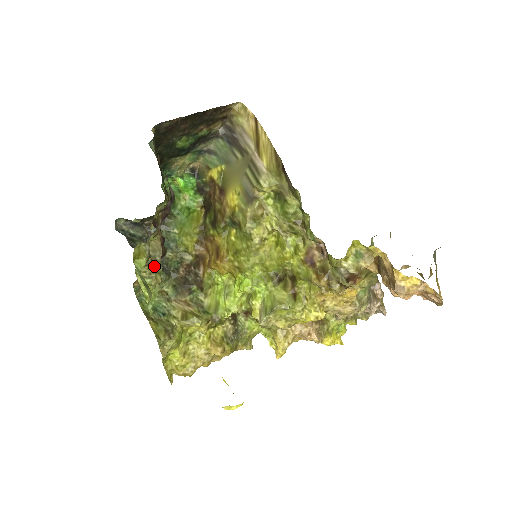
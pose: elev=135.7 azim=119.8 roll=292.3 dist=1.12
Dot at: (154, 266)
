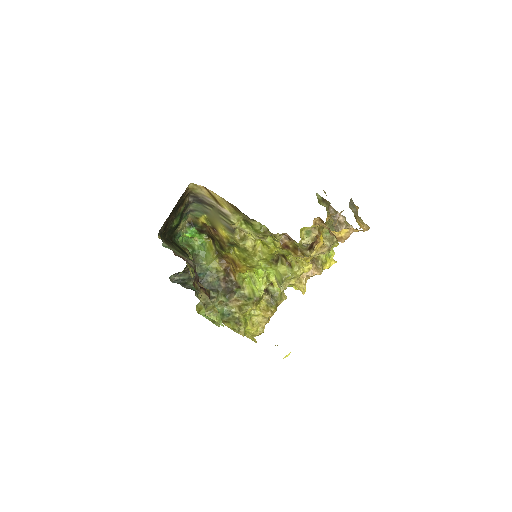
Dot at: (209, 306)
